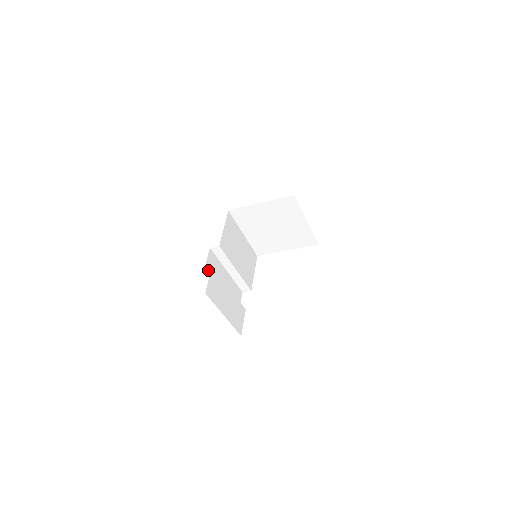
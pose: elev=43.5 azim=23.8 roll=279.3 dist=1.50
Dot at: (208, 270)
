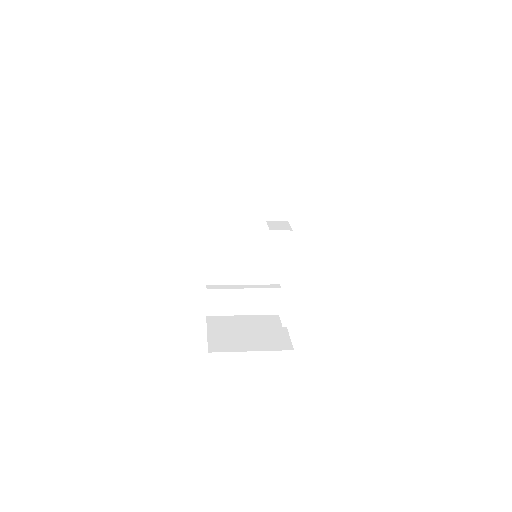
Dot at: (213, 284)
